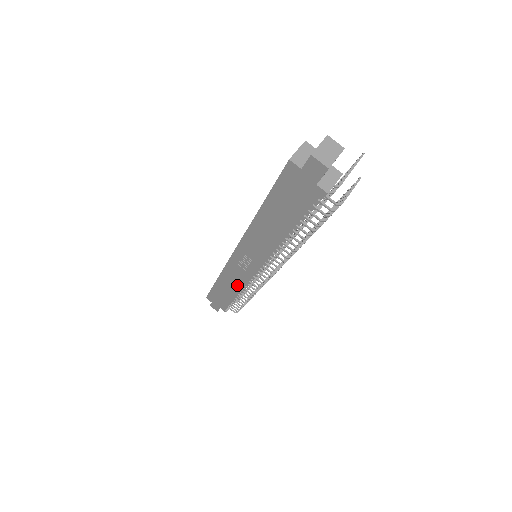
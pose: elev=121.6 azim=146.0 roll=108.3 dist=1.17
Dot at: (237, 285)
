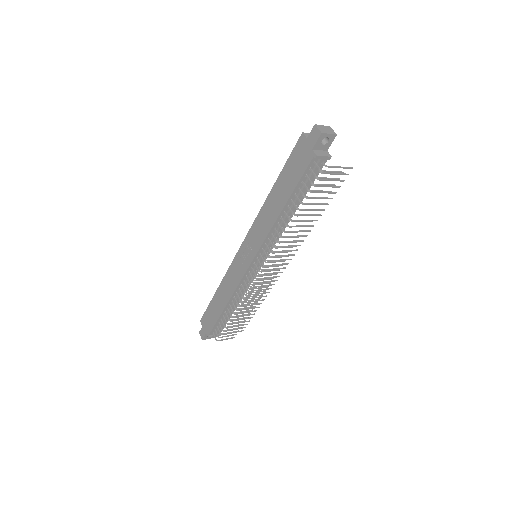
Dot at: (231, 289)
